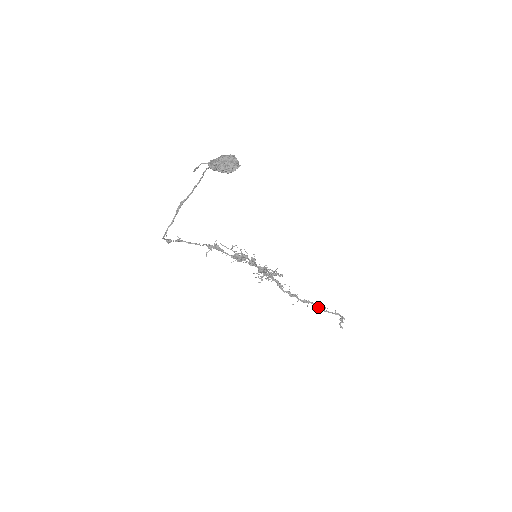
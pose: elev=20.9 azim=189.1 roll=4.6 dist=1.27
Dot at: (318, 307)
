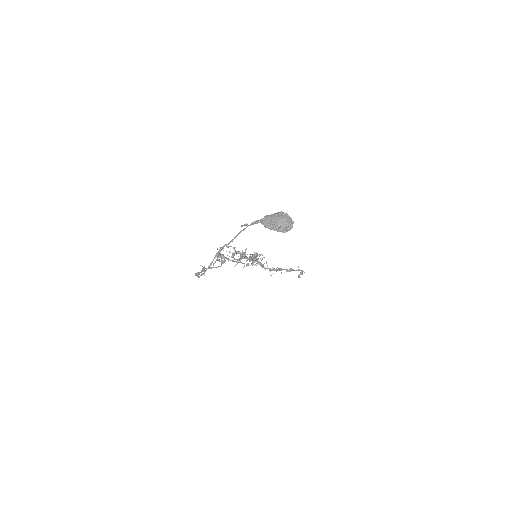
Dot at: (288, 271)
